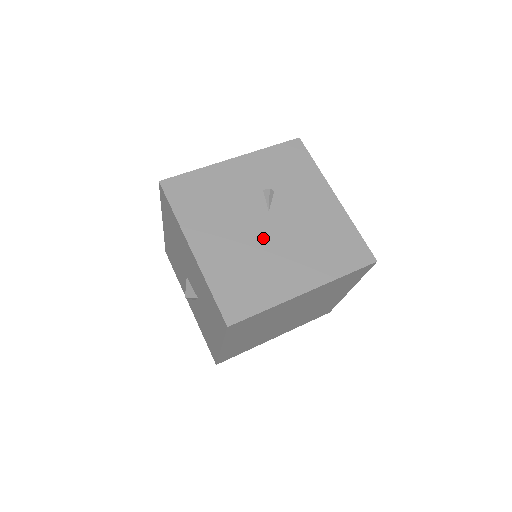
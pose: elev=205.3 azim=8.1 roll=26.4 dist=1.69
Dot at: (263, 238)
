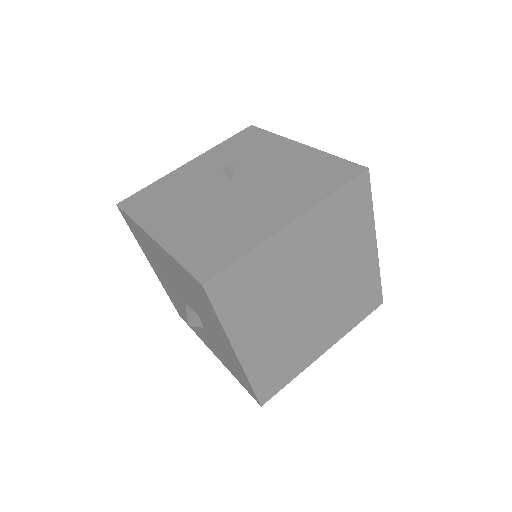
Dot at: (230, 201)
